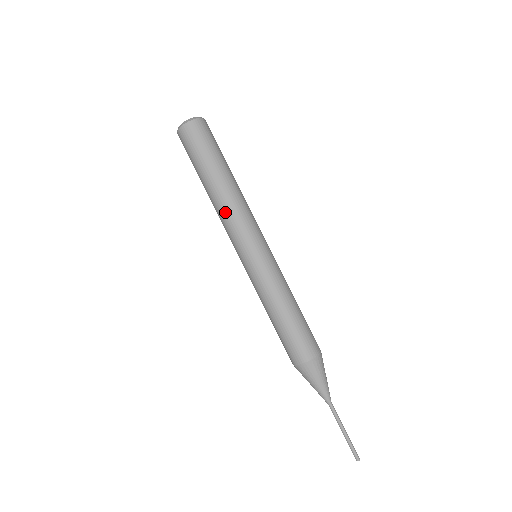
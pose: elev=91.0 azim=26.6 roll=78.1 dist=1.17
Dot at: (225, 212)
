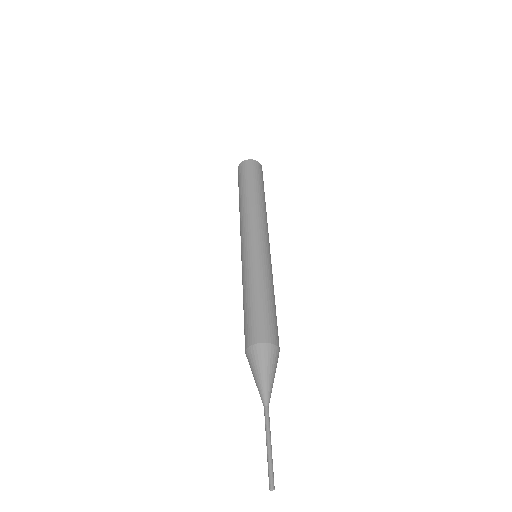
Dot at: (240, 220)
